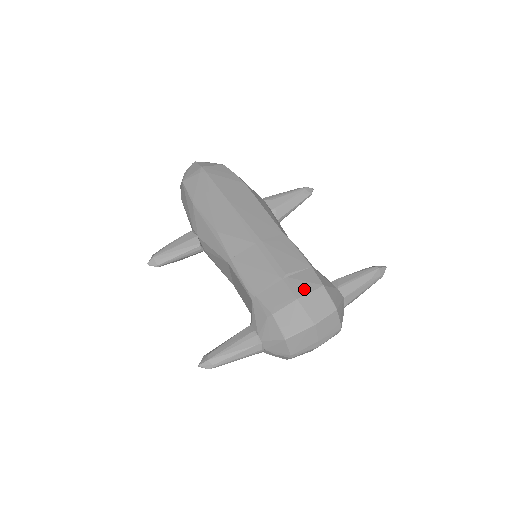
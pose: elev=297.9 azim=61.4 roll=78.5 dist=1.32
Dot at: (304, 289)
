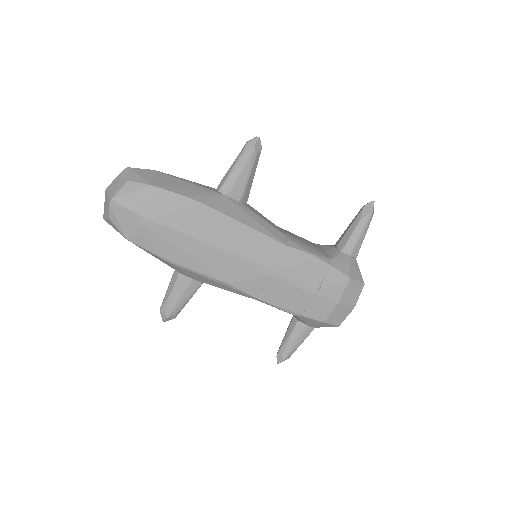
Dot at: (338, 292)
